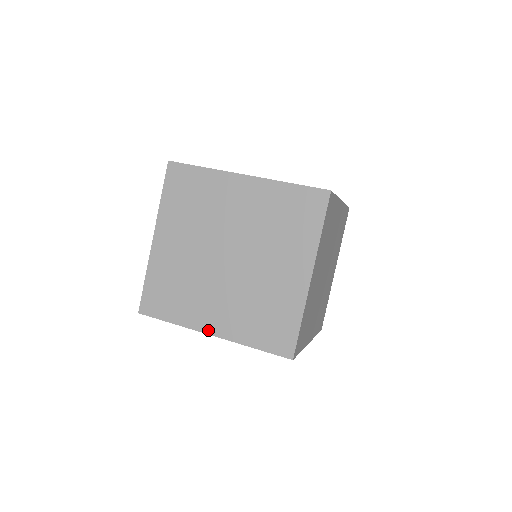
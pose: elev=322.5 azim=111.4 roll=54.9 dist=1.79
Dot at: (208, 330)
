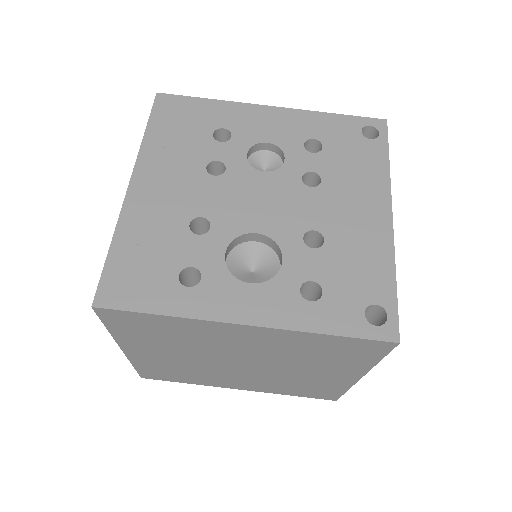
Dot at: (234, 388)
